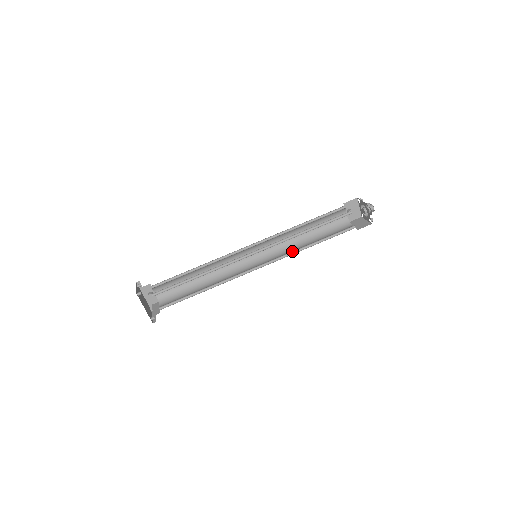
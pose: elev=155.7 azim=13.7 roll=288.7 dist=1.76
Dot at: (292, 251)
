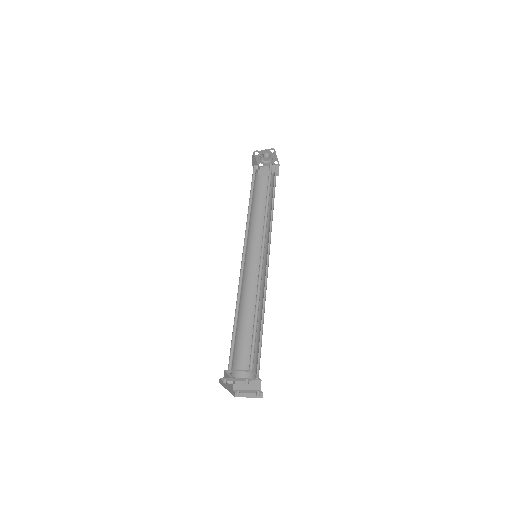
Dot at: (269, 228)
